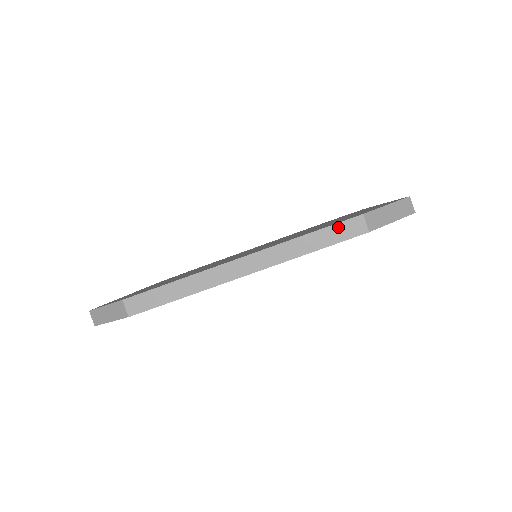
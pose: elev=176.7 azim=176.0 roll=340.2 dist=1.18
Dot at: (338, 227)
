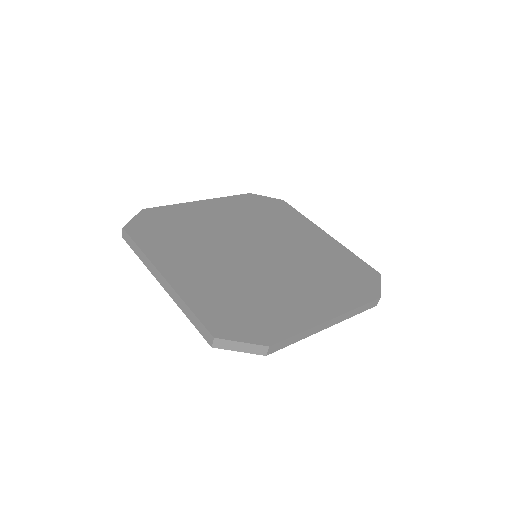
Dot at: (370, 303)
